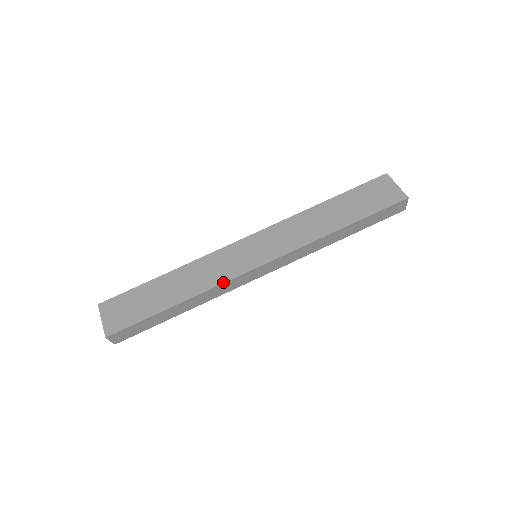
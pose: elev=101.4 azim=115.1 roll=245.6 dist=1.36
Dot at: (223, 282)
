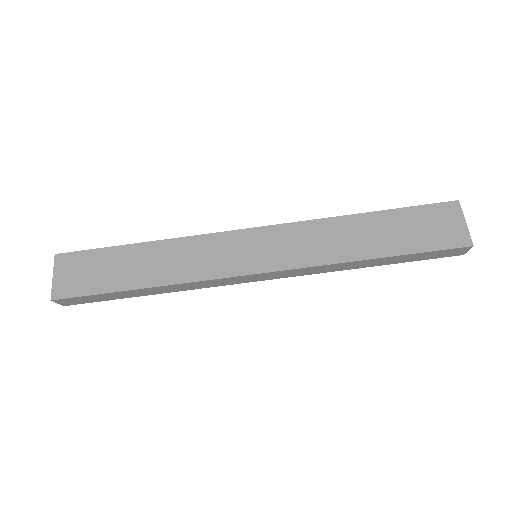
Dot at: (204, 279)
